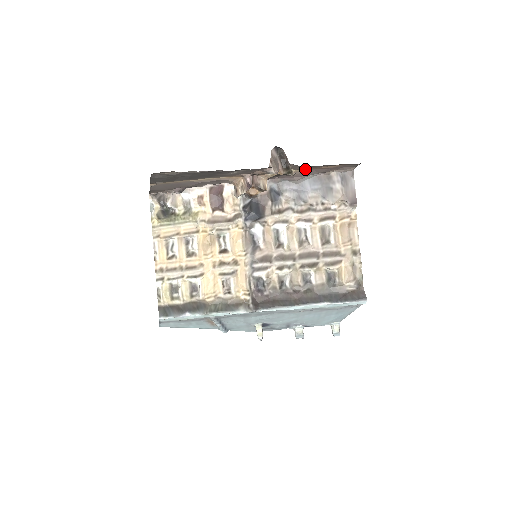
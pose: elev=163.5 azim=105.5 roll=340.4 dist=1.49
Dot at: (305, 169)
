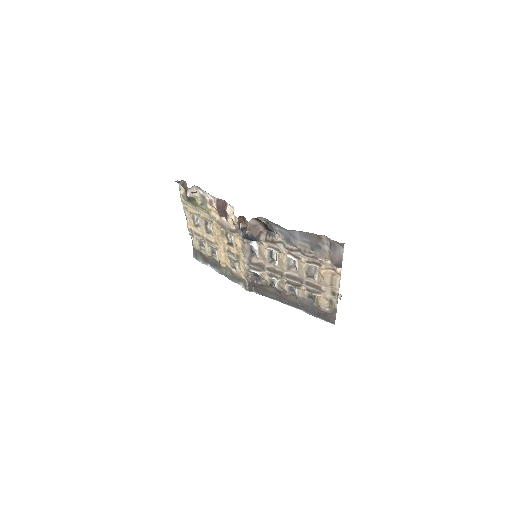
Dot at: occluded
